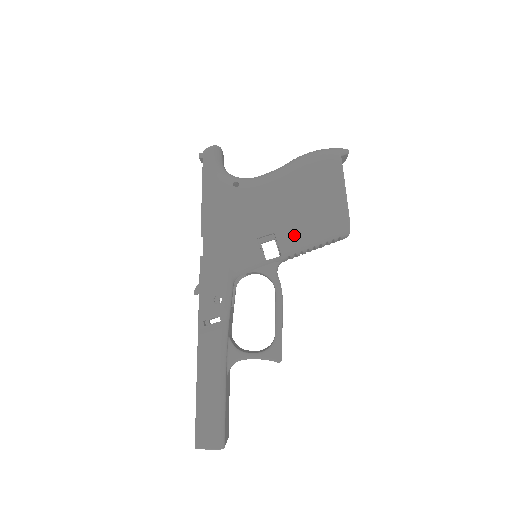
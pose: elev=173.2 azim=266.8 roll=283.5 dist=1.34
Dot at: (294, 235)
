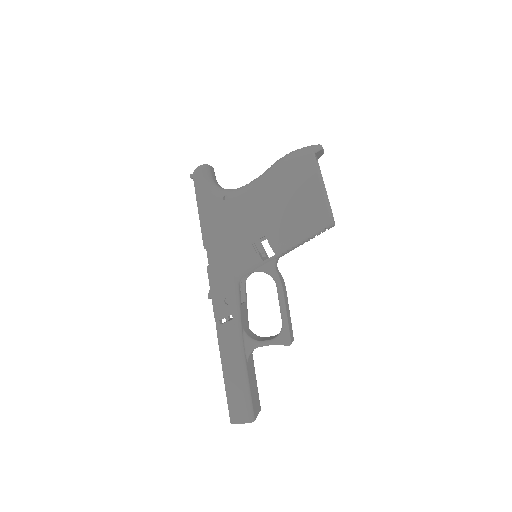
Dot at: (283, 235)
